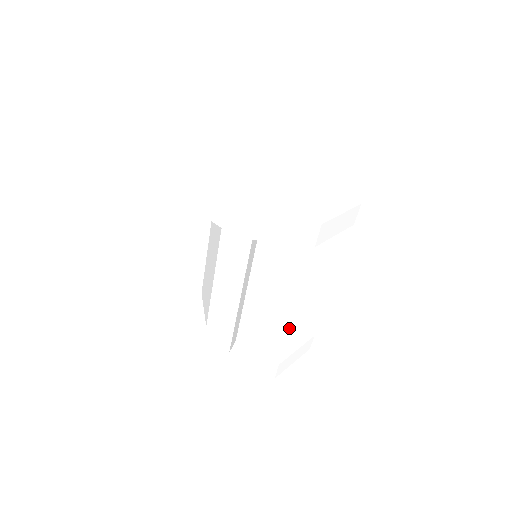
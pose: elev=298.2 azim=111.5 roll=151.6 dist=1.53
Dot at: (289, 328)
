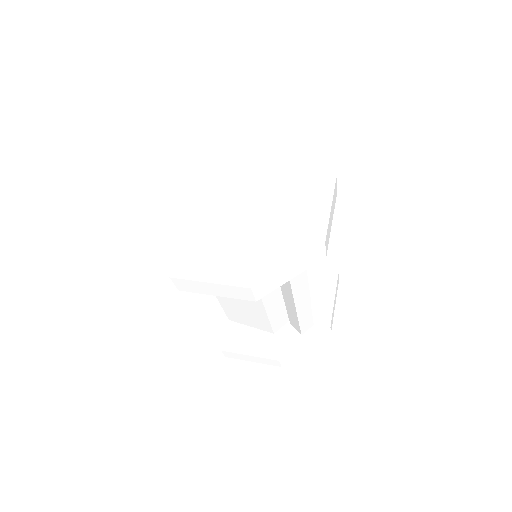
Dot at: (271, 335)
